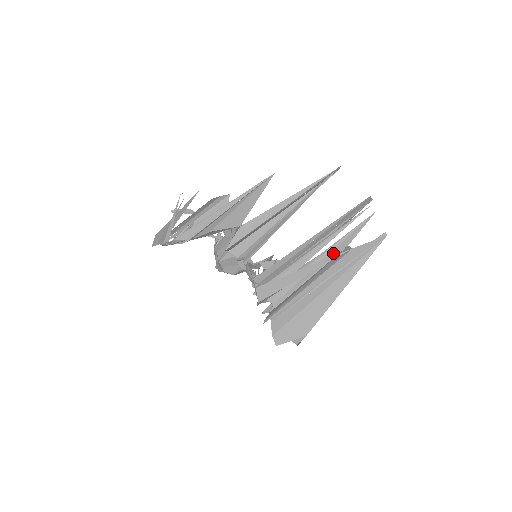
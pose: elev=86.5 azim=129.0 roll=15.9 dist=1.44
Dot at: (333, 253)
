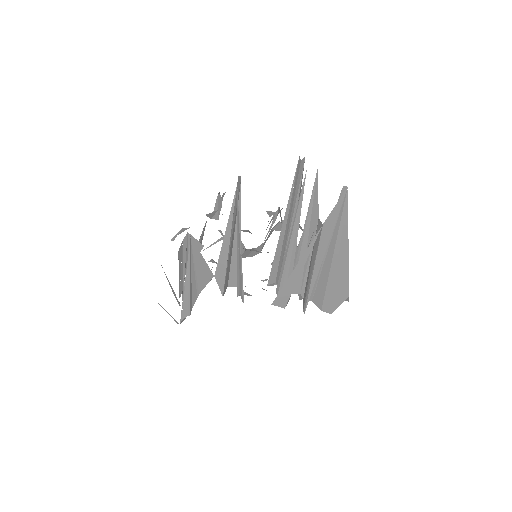
Dot at: (311, 231)
